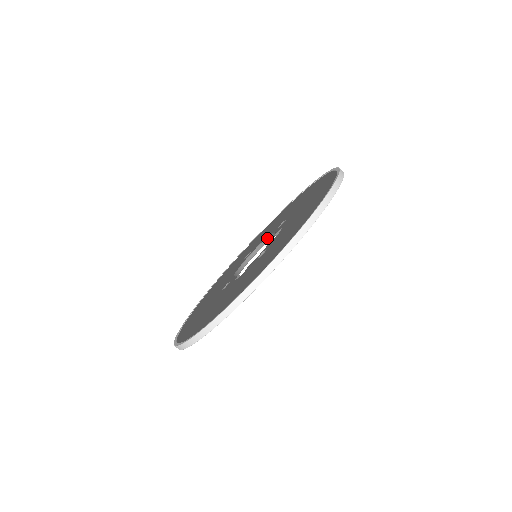
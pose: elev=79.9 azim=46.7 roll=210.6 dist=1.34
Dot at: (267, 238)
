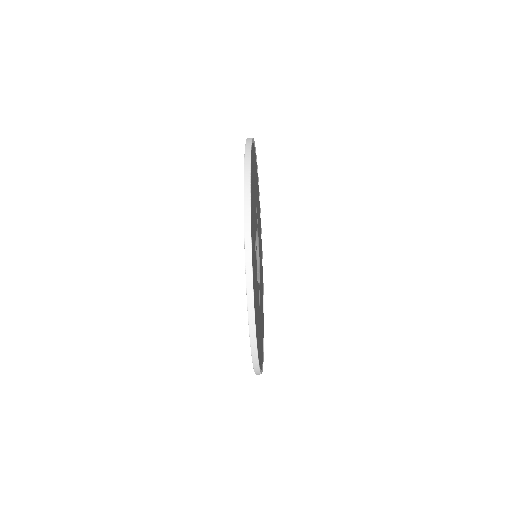
Dot at: occluded
